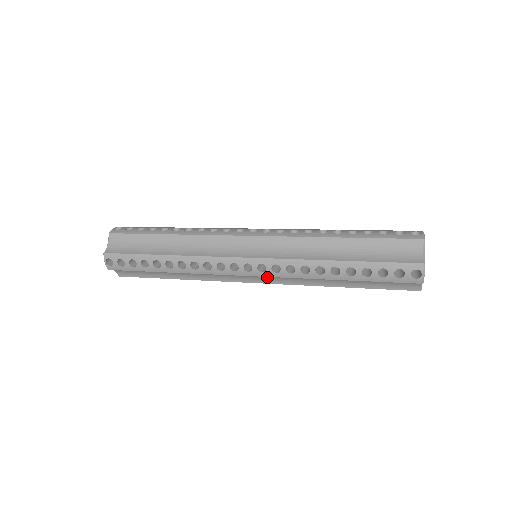
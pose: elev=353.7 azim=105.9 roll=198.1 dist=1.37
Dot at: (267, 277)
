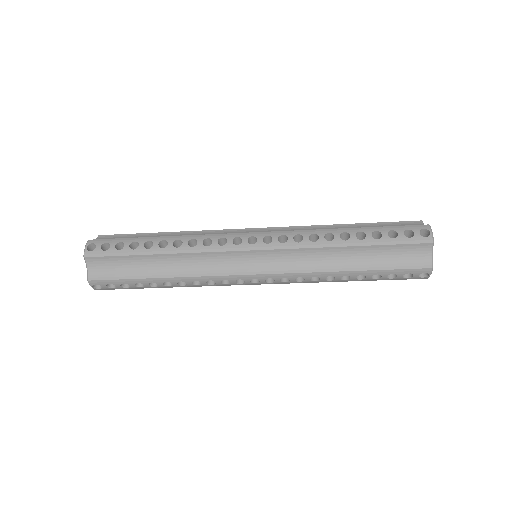
Dot at: (270, 261)
